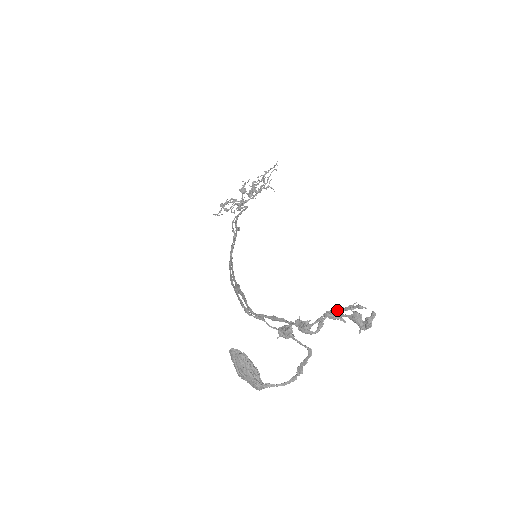
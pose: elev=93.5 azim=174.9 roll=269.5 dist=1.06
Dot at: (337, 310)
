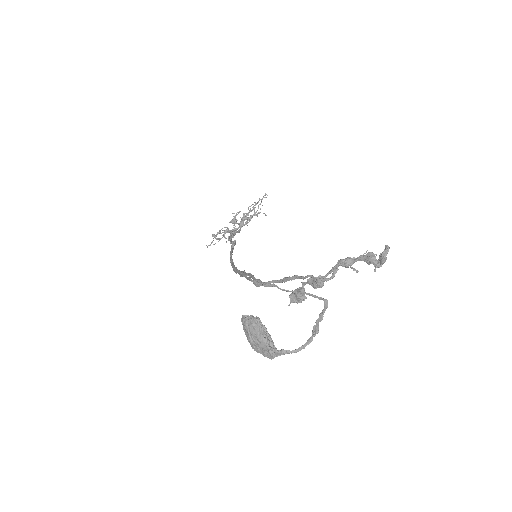
Dot at: (349, 258)
